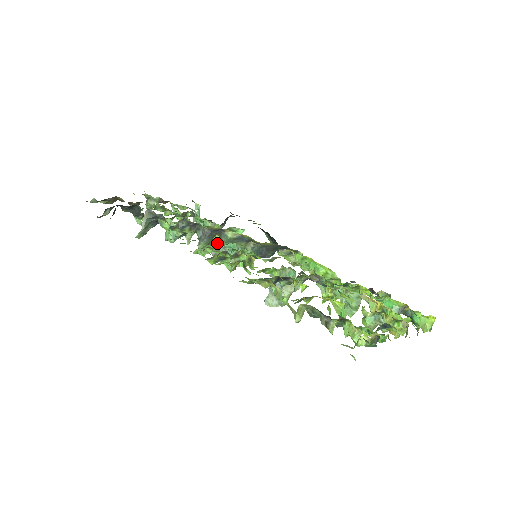
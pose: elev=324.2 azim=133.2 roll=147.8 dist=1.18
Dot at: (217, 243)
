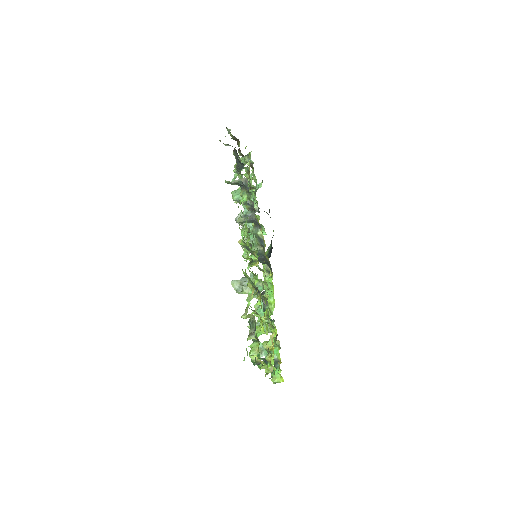
Dot at: occluded
